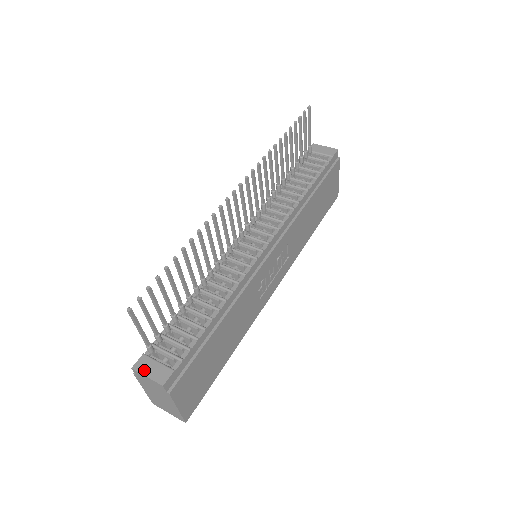
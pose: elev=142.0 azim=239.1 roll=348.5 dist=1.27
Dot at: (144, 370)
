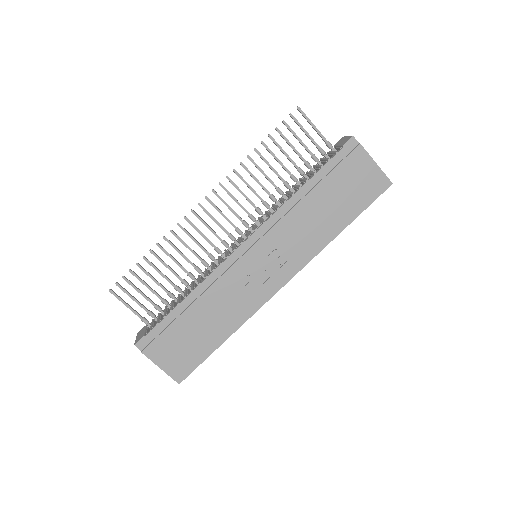
Dot at: (138, 335)
